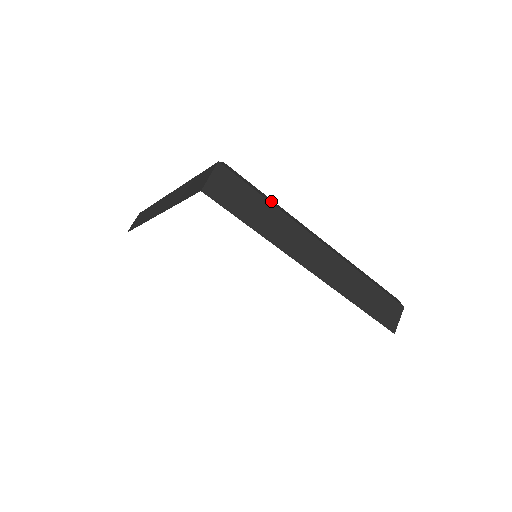
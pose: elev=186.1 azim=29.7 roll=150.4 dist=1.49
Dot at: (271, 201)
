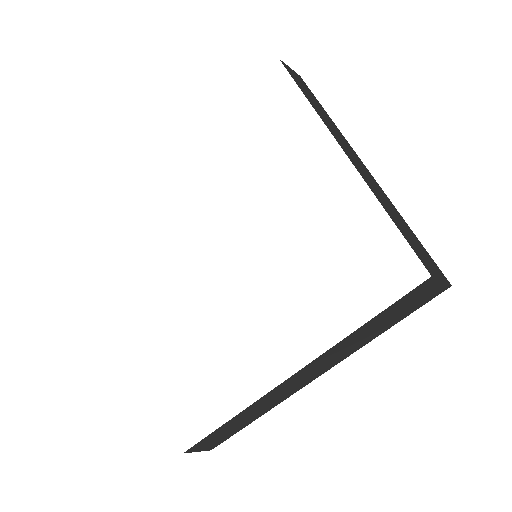
Dot at: occluded
